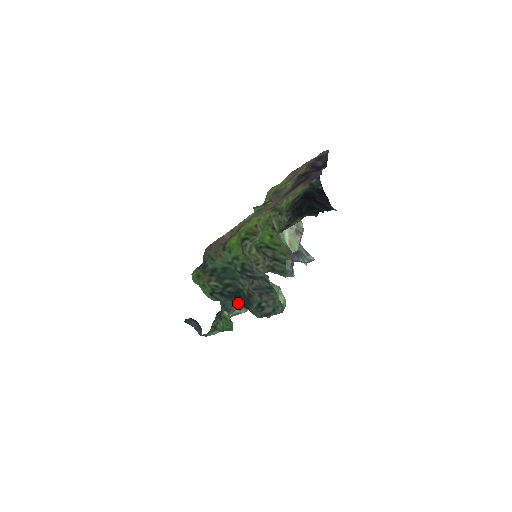
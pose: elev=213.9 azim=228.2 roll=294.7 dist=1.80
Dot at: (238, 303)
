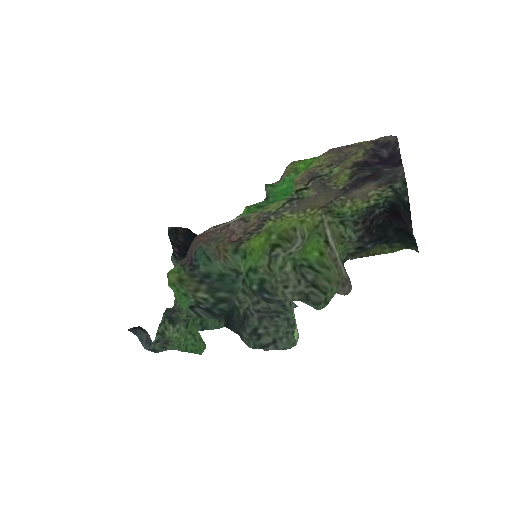
Dot at: (228, 325)
